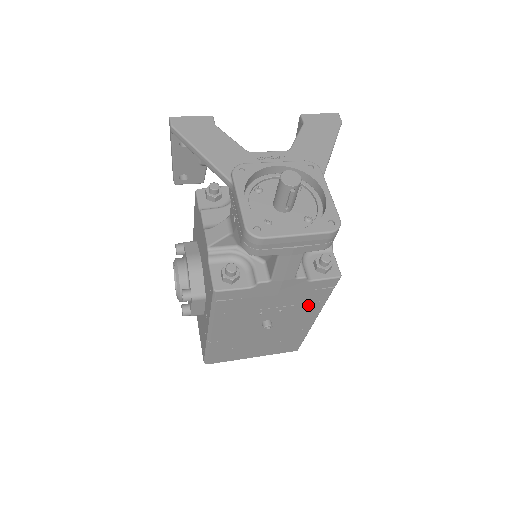
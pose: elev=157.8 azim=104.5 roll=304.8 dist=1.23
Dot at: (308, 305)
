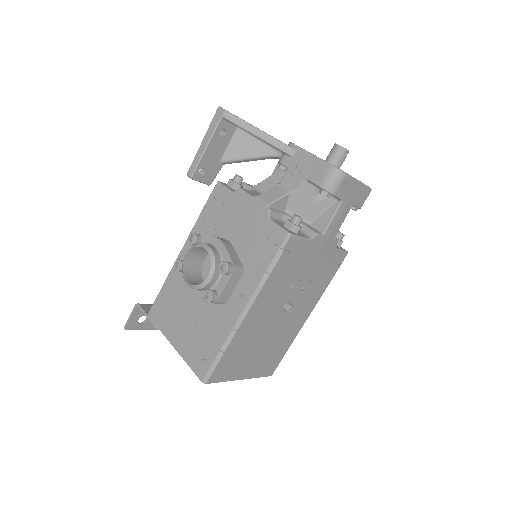
Dot at: (318, 287)
